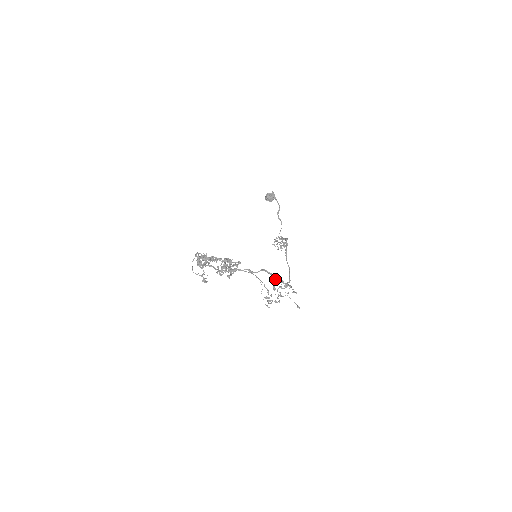
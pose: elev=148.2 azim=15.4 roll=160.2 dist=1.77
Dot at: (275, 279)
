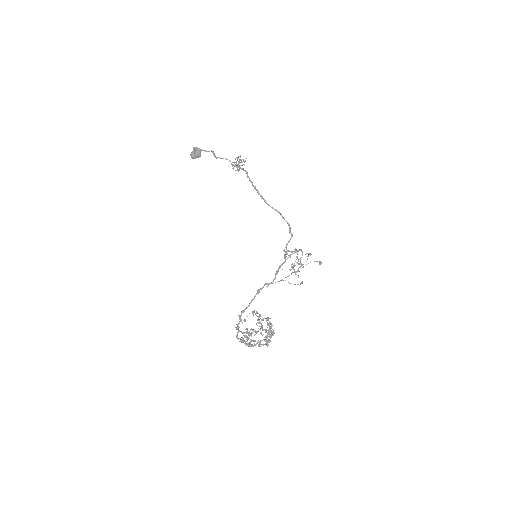
Dot at: occluded
